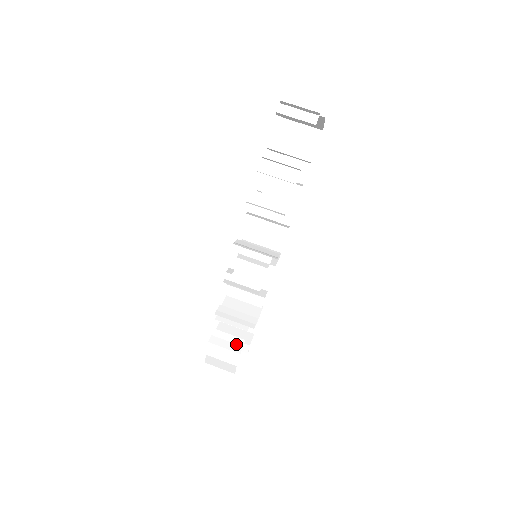
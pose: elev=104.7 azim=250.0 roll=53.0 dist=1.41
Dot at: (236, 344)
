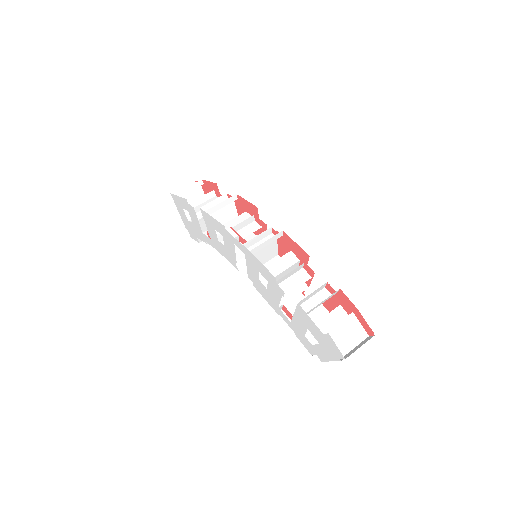
Dot at: occluded
